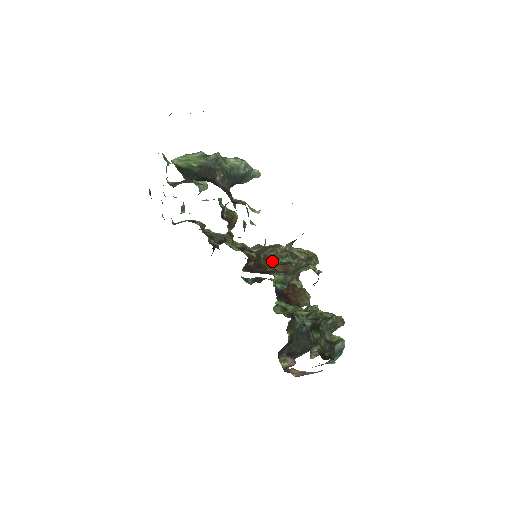
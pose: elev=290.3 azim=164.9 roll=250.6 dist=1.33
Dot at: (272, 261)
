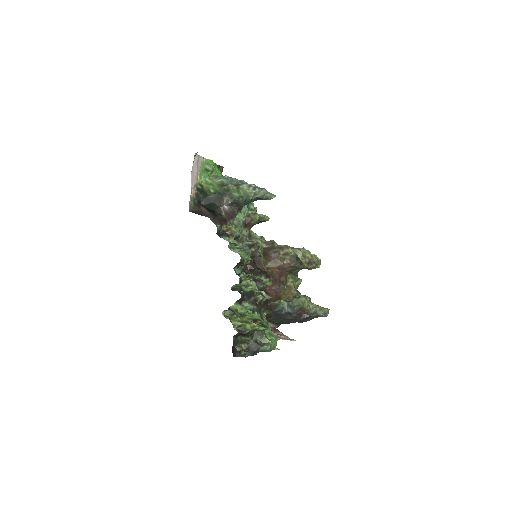
Dot at: (270, 261)
